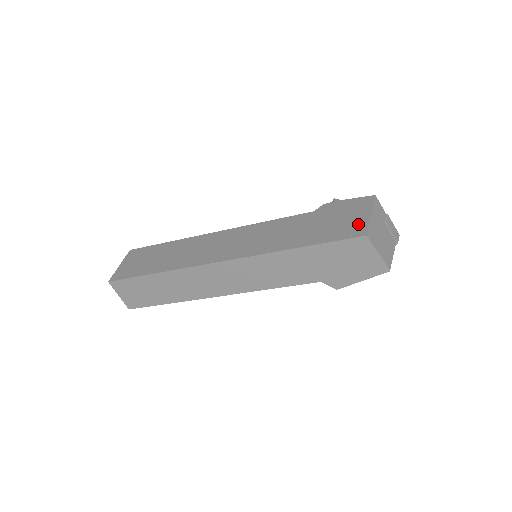
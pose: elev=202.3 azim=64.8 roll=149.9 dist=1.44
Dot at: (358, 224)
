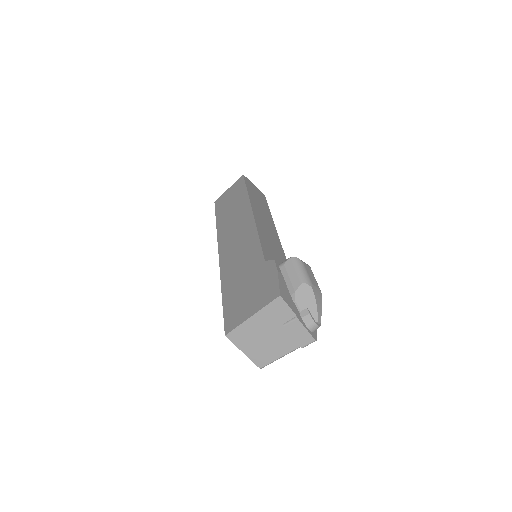
Dot at: (239, 316)
